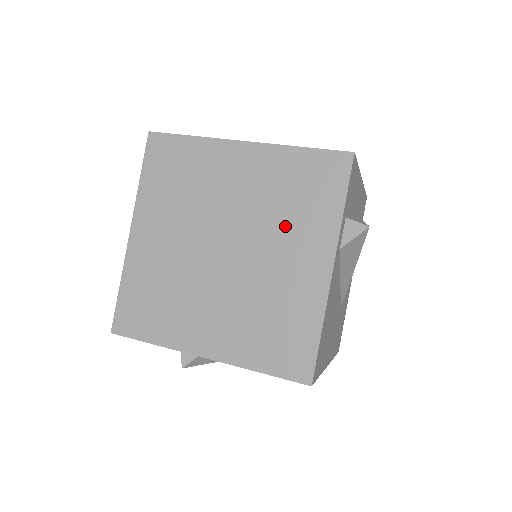
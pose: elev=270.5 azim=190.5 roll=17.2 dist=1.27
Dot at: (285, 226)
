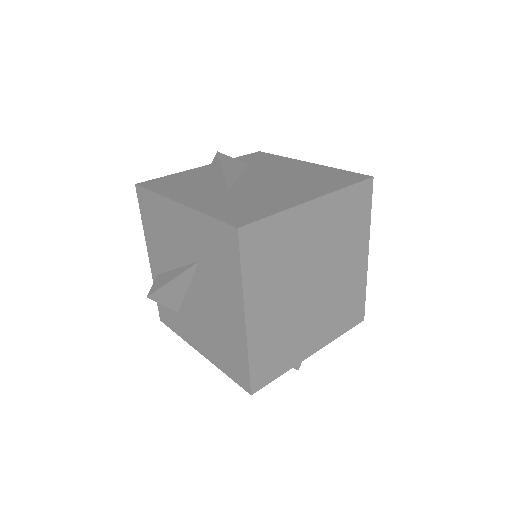
Dot at: (345, 245)
